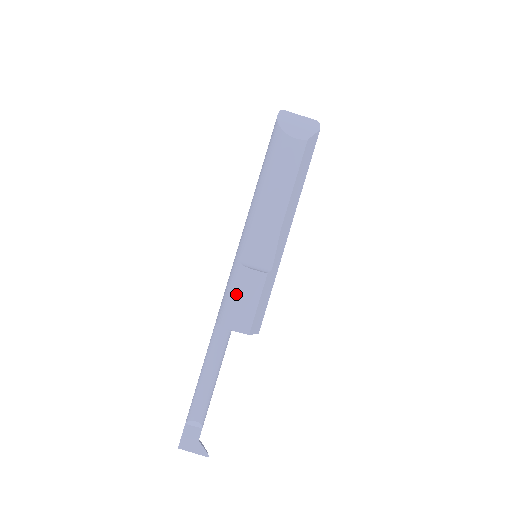
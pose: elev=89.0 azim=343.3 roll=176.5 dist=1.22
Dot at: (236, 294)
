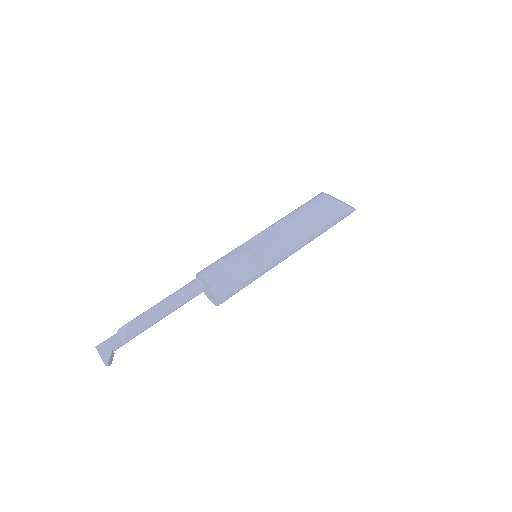
Dot at: (221, 258)
